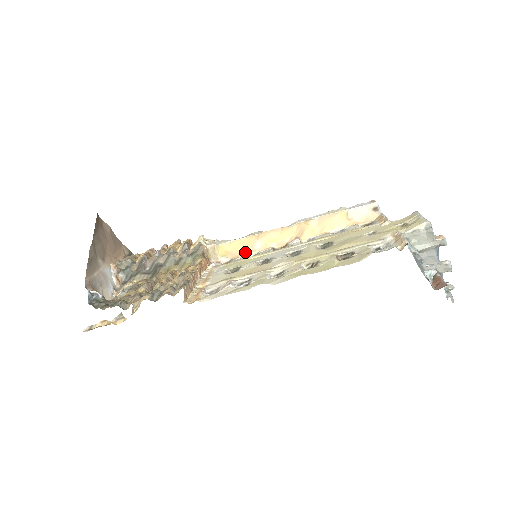
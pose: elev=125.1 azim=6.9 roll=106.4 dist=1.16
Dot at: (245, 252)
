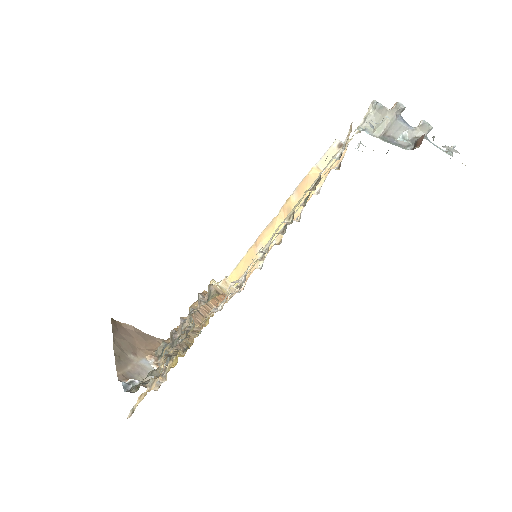
Dot at: (254, 266)
